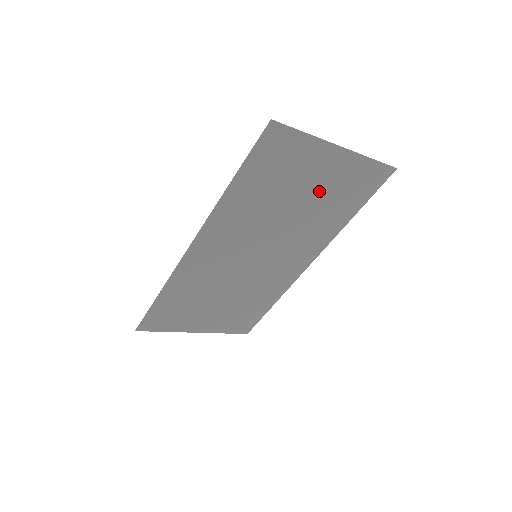
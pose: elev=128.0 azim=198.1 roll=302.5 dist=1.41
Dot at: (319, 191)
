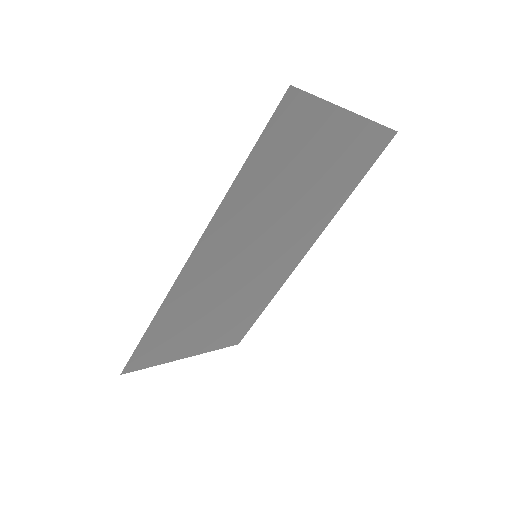
Dot at: (325, 169)
